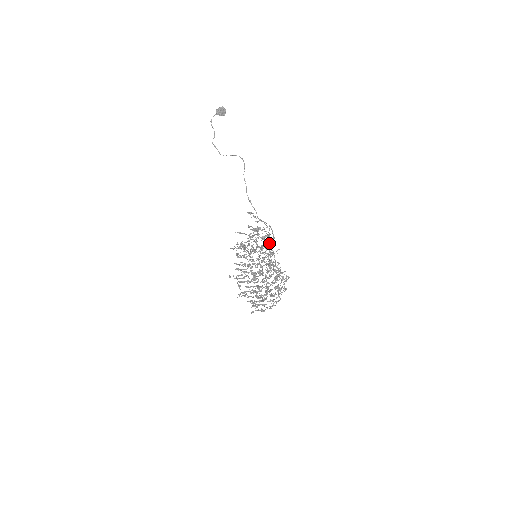
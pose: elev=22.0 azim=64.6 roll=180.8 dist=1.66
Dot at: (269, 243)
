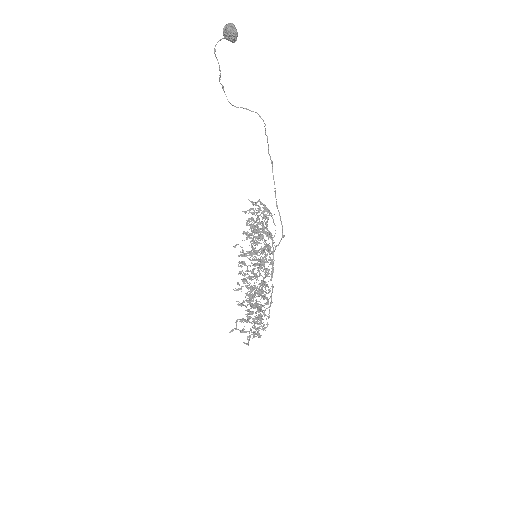
Dot at: occluded
